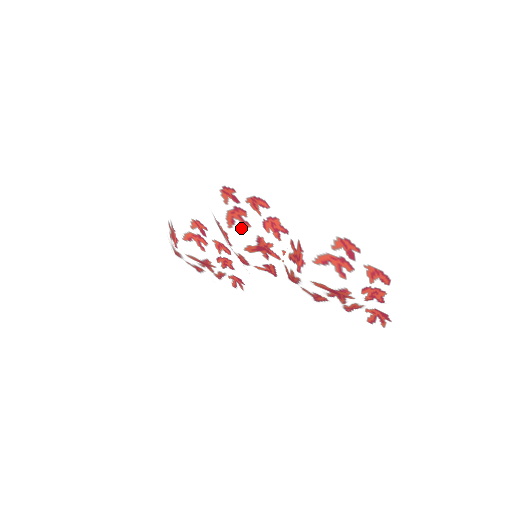
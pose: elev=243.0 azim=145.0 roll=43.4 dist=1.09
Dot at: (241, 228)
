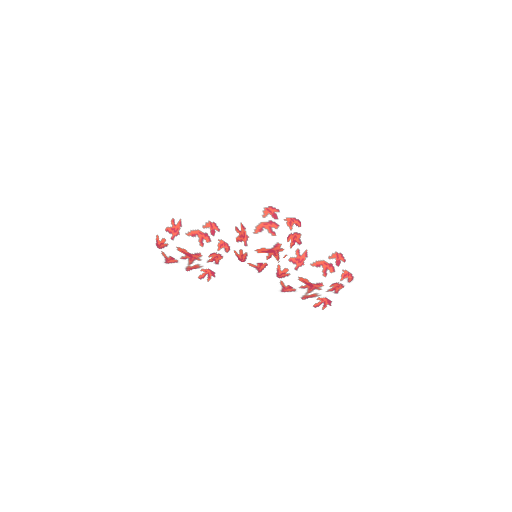
Dot at: (266, 235)
